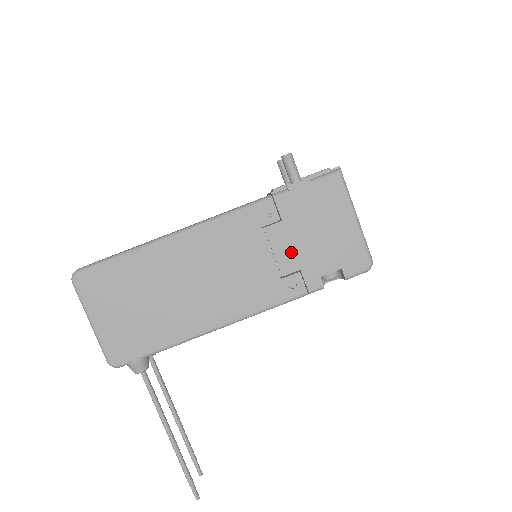
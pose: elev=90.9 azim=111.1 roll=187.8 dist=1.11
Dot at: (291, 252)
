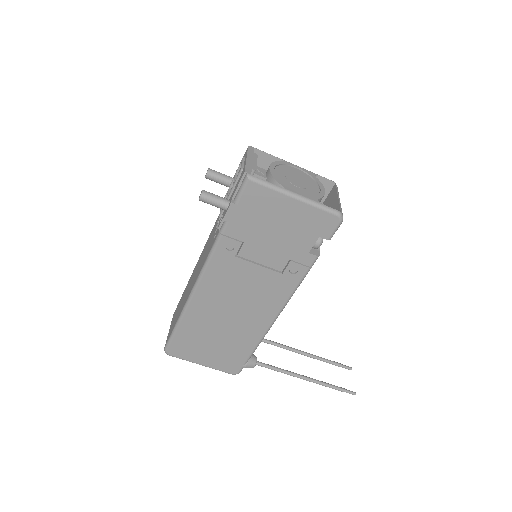
Dot at: (271, 255)
